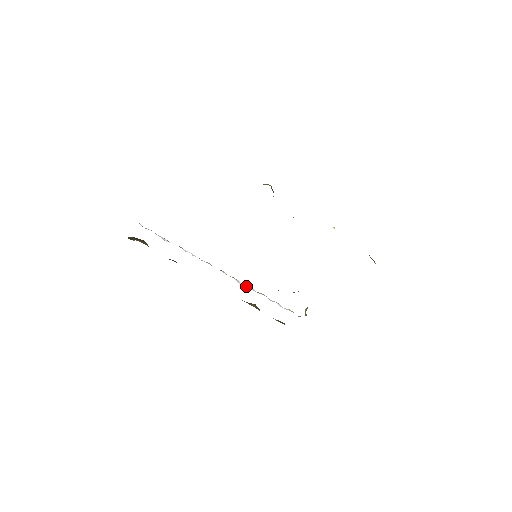
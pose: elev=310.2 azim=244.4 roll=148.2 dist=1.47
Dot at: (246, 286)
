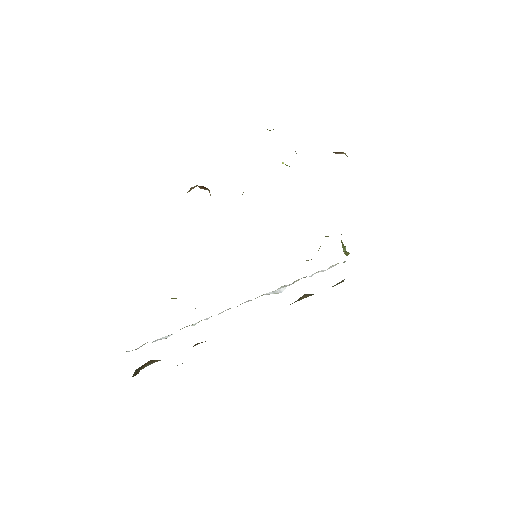
Dot at: (278, 290)
